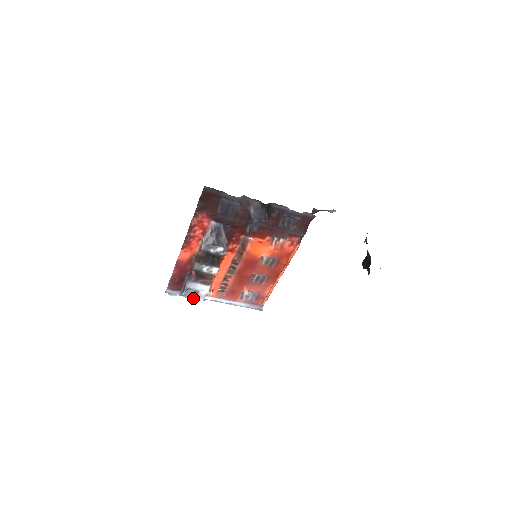
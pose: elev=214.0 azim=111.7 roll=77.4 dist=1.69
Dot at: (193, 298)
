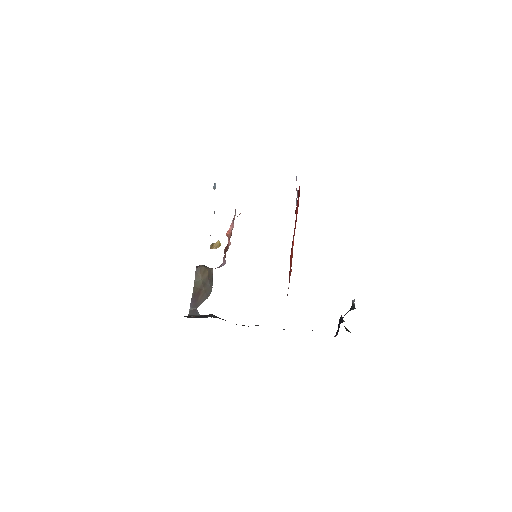
Dot at: occluded
